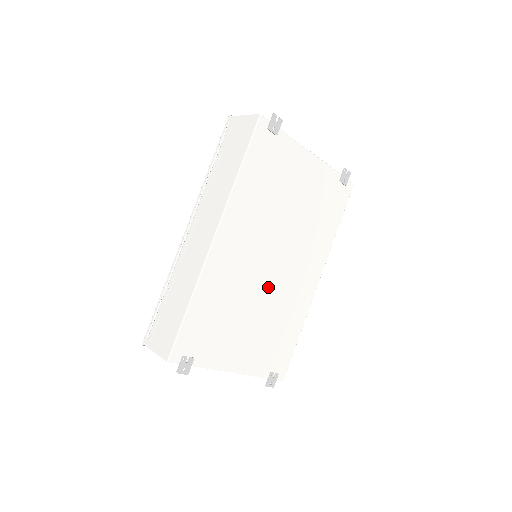
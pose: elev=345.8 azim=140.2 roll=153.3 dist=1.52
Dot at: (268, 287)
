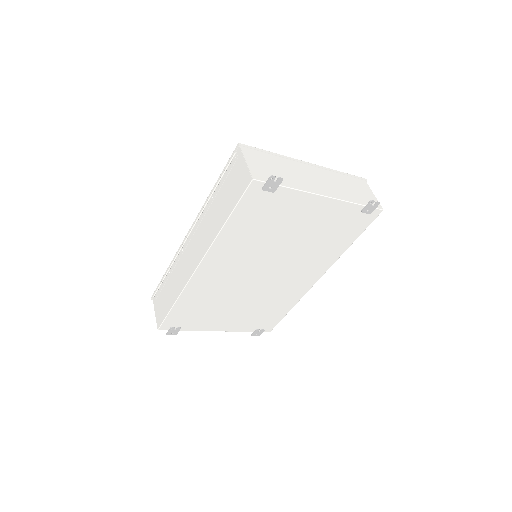
Dot at: (257, 288)
